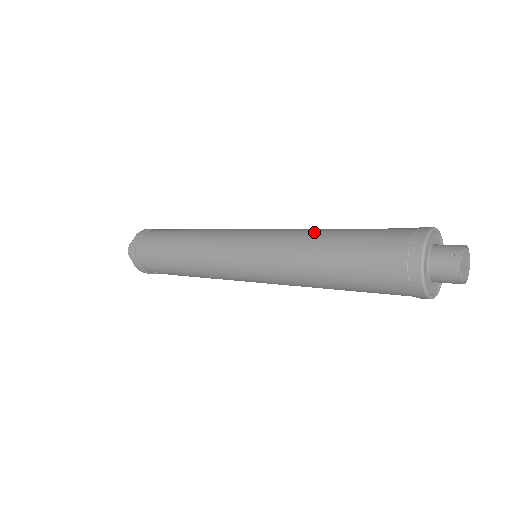
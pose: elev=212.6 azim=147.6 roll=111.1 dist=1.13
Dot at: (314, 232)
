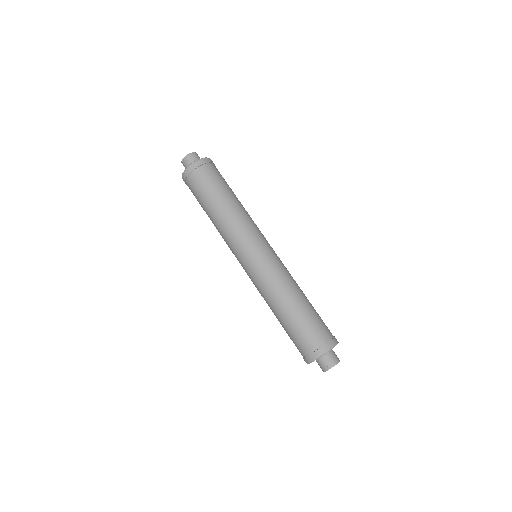
Dot at: (286, 294)
